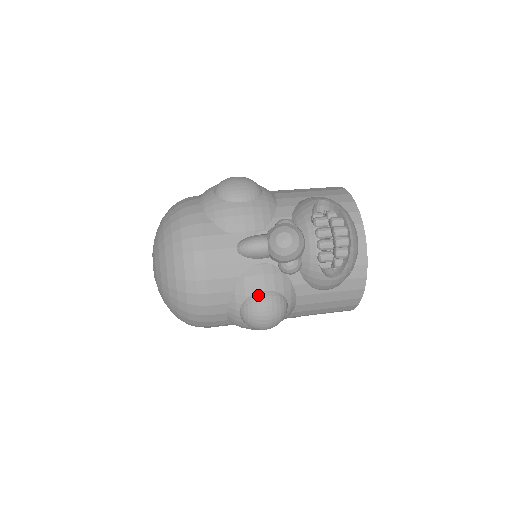
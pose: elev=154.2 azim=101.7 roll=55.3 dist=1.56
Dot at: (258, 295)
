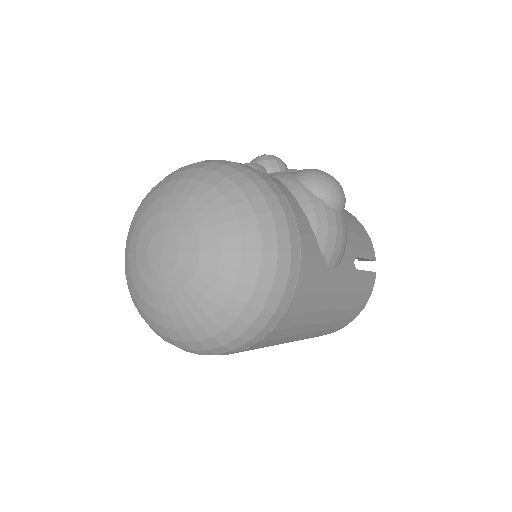
Dot at: occluded
